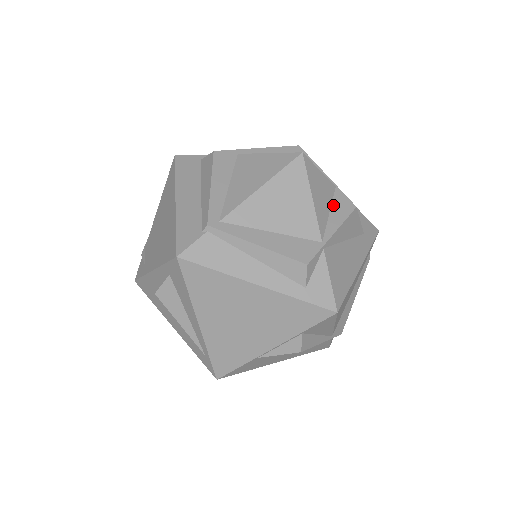
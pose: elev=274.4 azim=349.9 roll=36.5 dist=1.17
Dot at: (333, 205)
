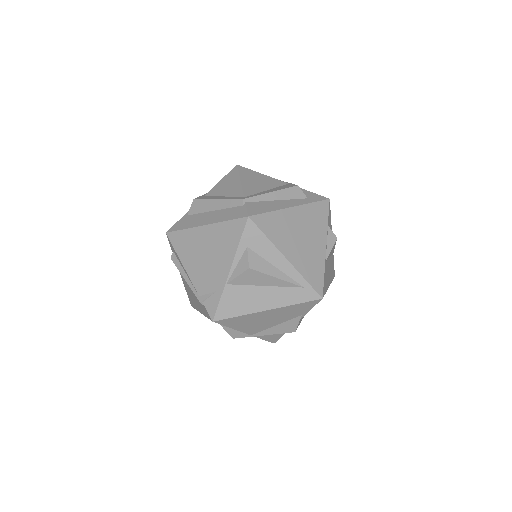
Dot at: occluded
